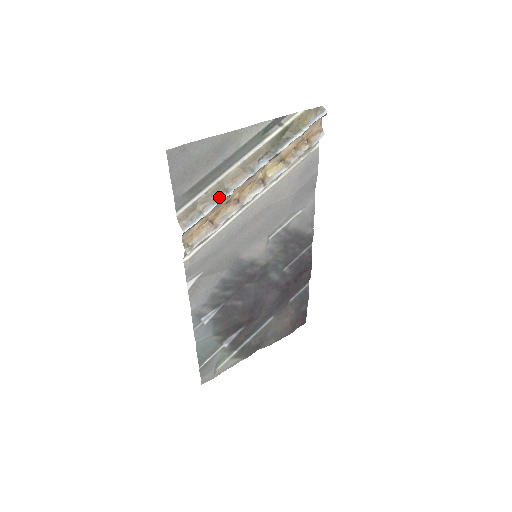
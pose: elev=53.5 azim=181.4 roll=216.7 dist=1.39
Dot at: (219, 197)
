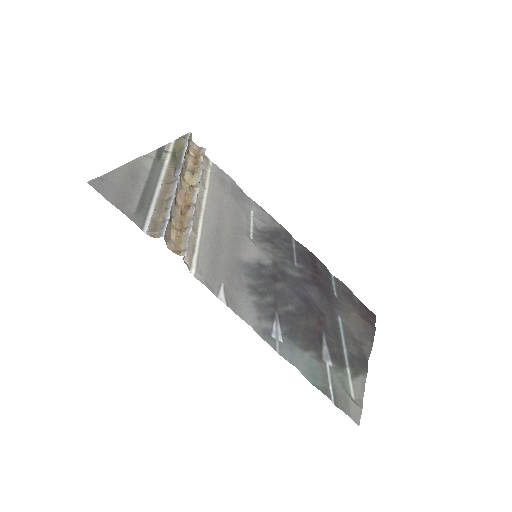
Dot at: (168, 205)
